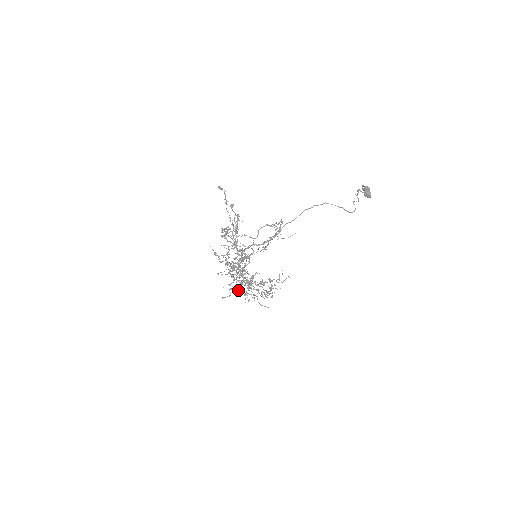
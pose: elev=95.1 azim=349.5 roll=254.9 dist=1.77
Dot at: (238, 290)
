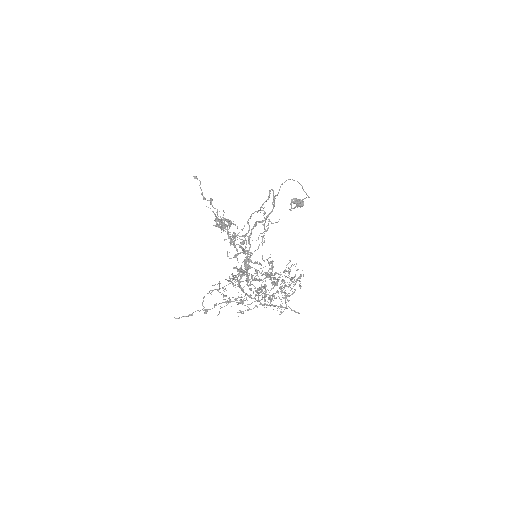
Dot at: occluded
